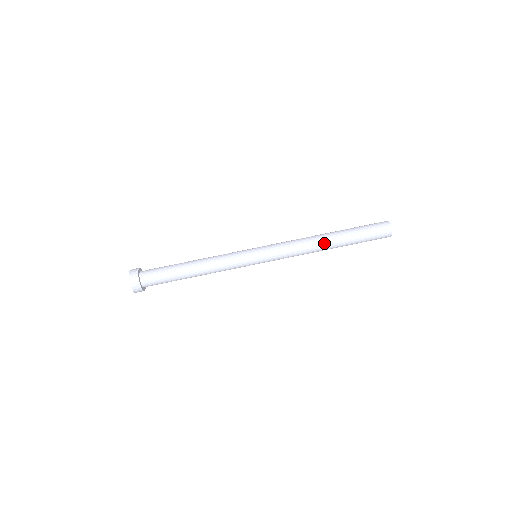
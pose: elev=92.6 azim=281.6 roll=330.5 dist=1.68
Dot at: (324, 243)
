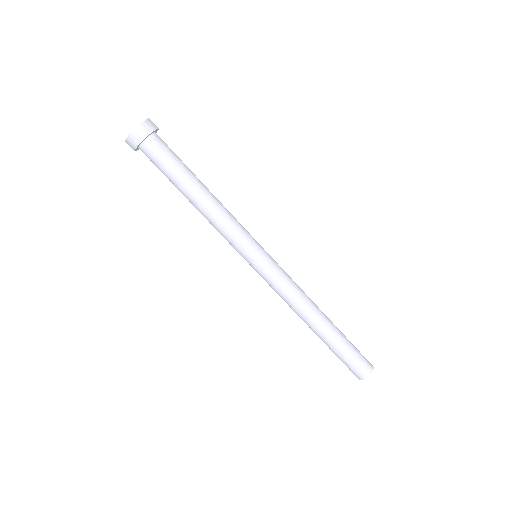
Dot at: (308, 324)
